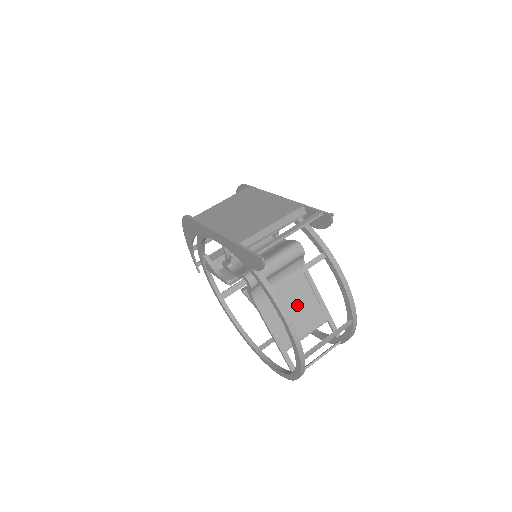
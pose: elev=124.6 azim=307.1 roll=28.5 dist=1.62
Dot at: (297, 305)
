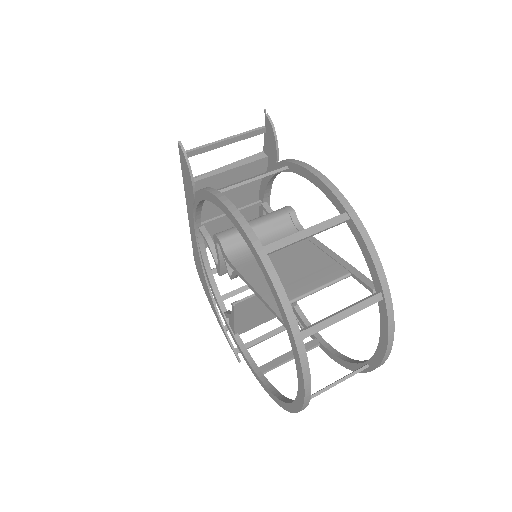
Dot at: (296, 263)
